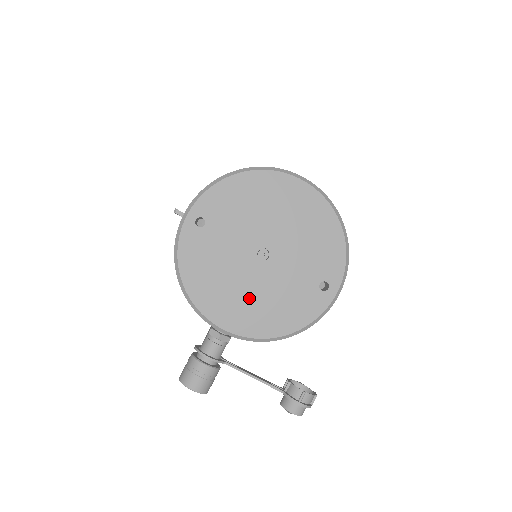
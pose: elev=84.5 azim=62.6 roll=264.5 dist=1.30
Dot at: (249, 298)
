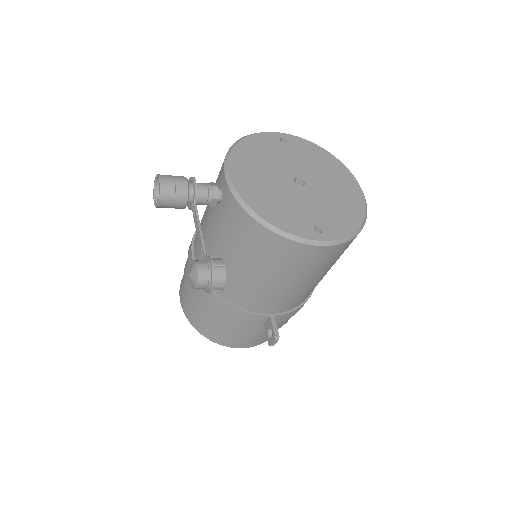
Dot at: (266, 184)
